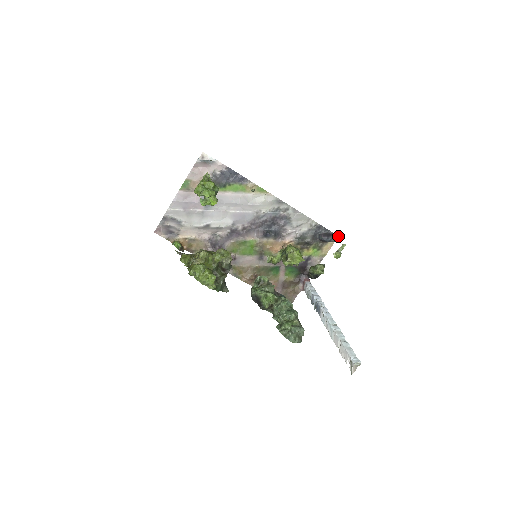
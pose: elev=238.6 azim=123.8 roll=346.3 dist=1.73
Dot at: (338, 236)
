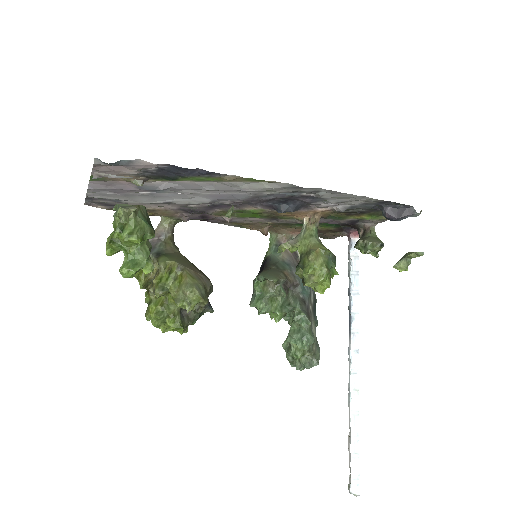
Dot at: (421, 210)
